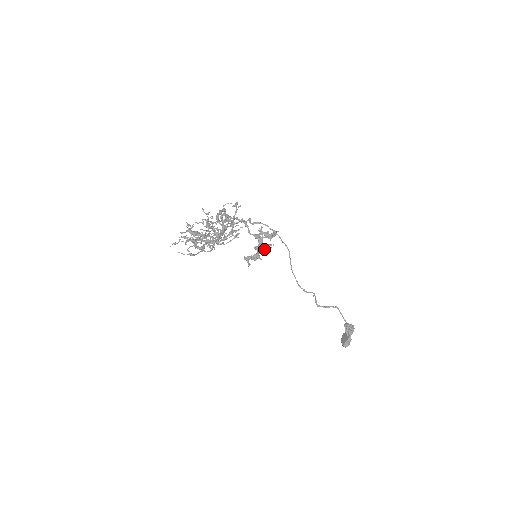
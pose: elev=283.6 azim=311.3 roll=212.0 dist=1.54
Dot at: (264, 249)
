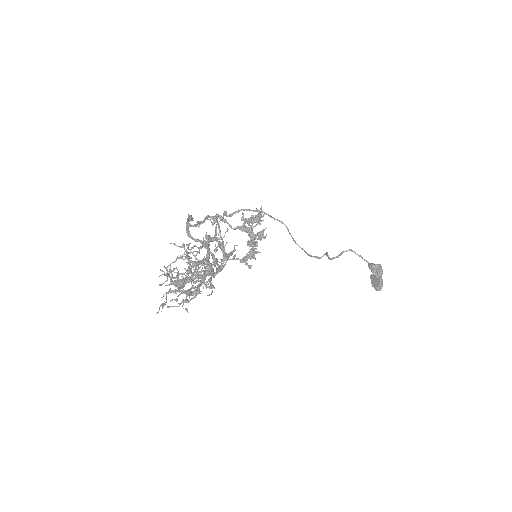
Dot at: occluded
